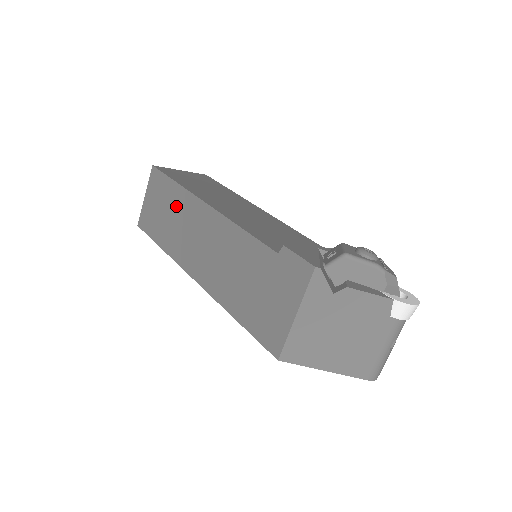
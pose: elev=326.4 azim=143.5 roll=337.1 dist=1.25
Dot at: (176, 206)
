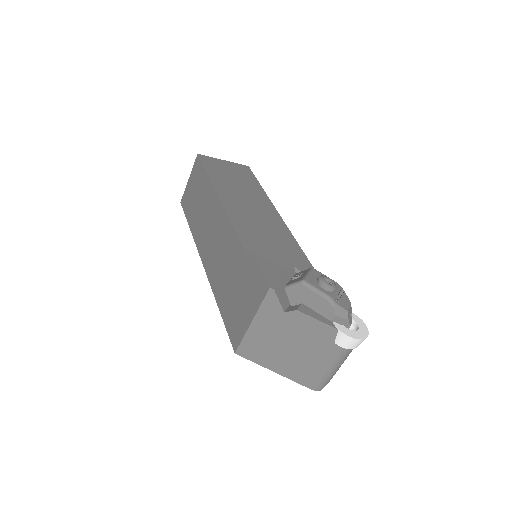
Dot at: (204, 196)
